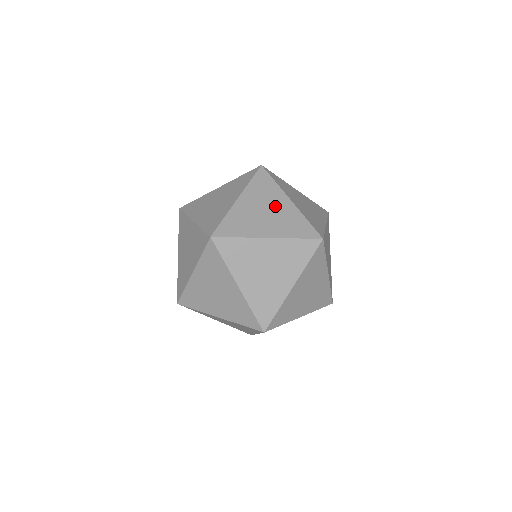
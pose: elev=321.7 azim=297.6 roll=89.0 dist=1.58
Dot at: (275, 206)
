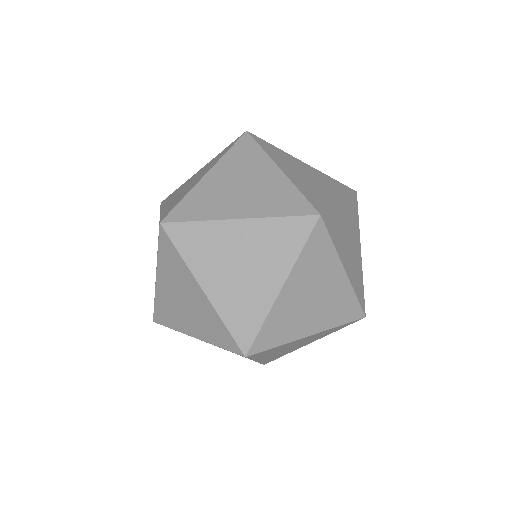
Dot at: (256, 178)
